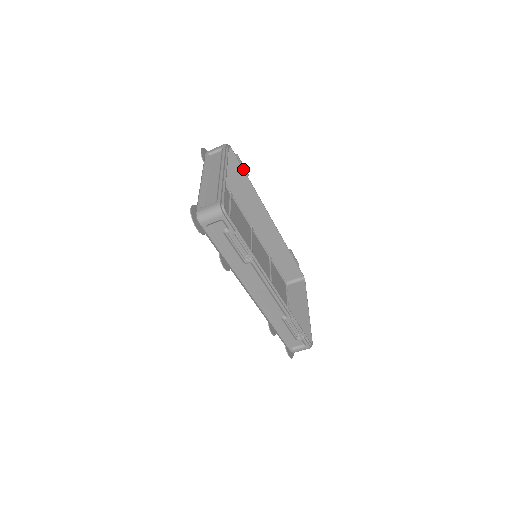
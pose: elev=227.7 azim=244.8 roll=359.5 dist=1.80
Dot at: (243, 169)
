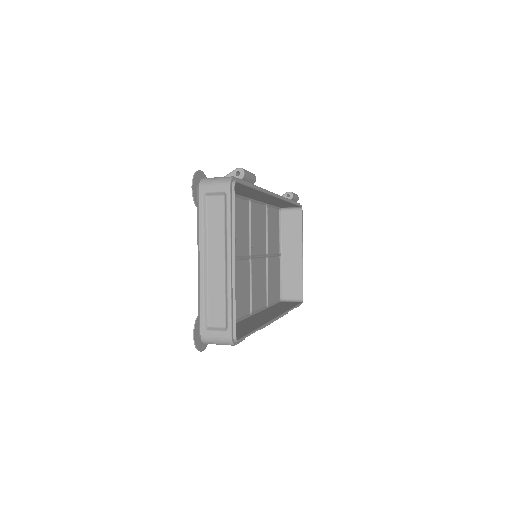
Dot at: (250, 186)
